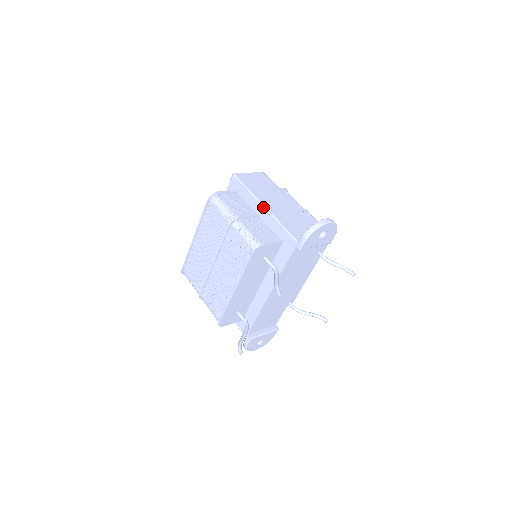
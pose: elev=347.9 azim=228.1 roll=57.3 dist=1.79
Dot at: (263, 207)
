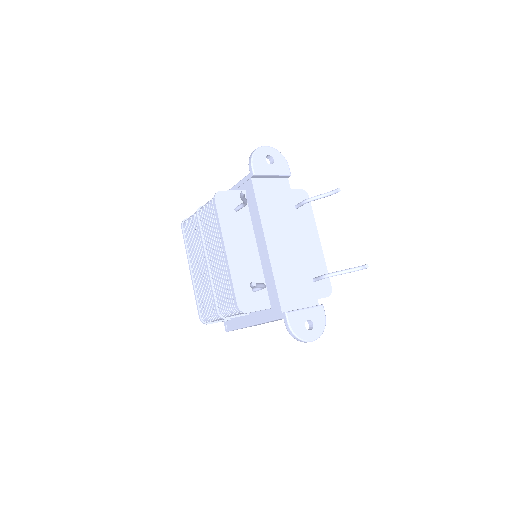
Dot at: occluded
